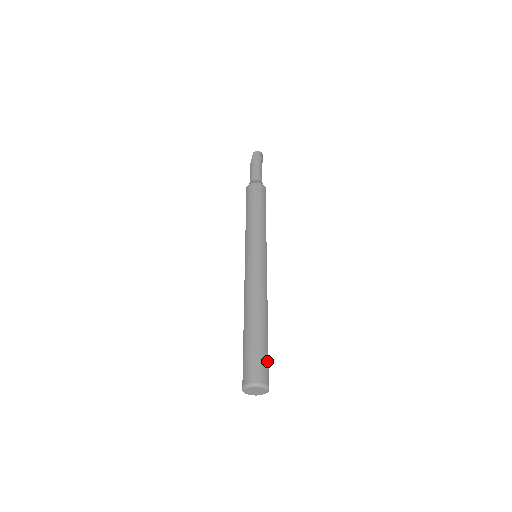
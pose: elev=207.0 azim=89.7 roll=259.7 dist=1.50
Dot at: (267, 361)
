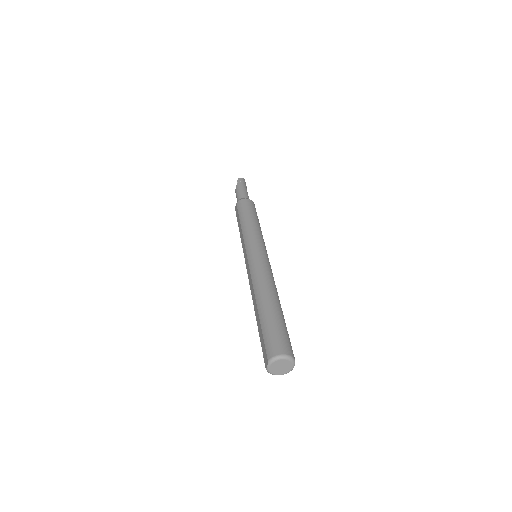
Dot at: (289, 338)
